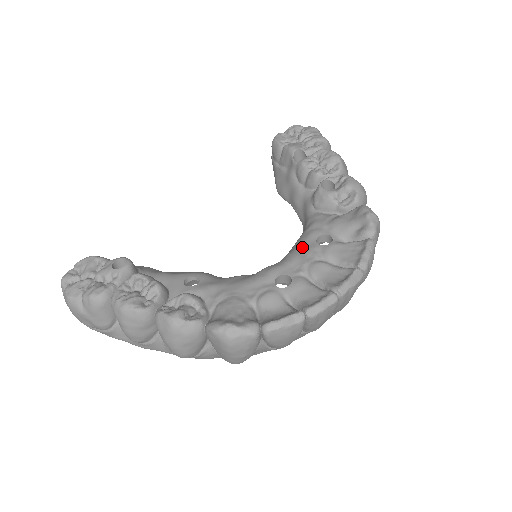
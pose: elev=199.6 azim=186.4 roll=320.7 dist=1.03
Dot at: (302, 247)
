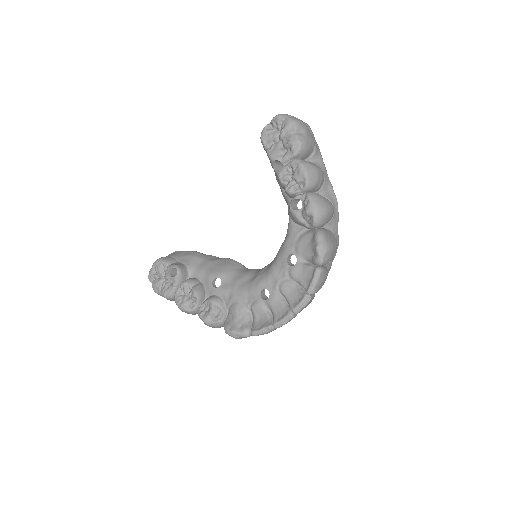
Dot at: (278, 263)
